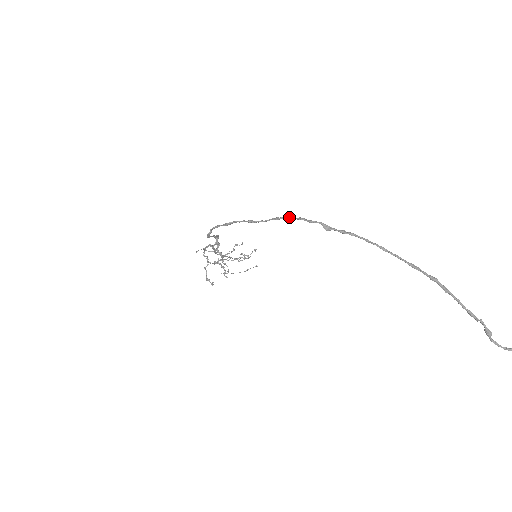
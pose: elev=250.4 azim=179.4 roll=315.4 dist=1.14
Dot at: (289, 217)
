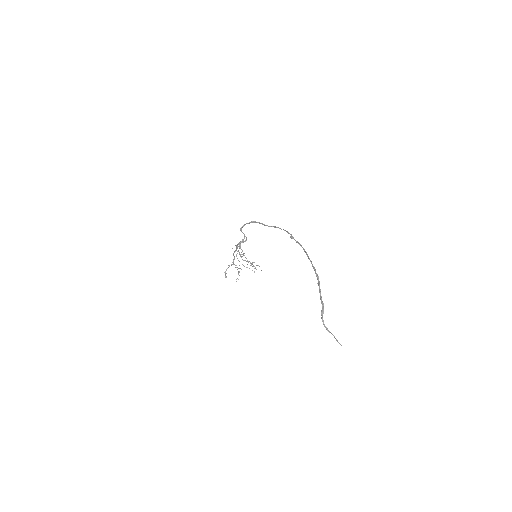
Dot at: occluded
